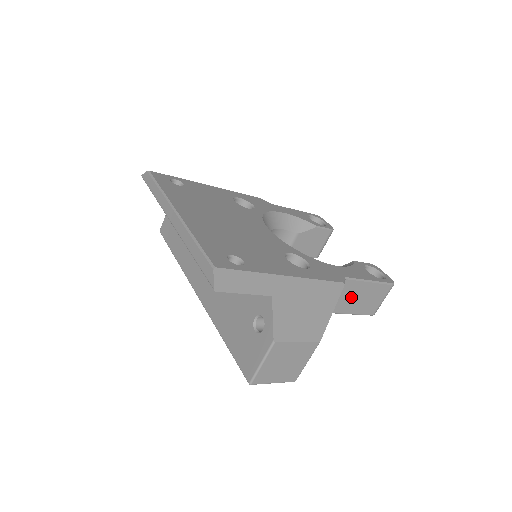
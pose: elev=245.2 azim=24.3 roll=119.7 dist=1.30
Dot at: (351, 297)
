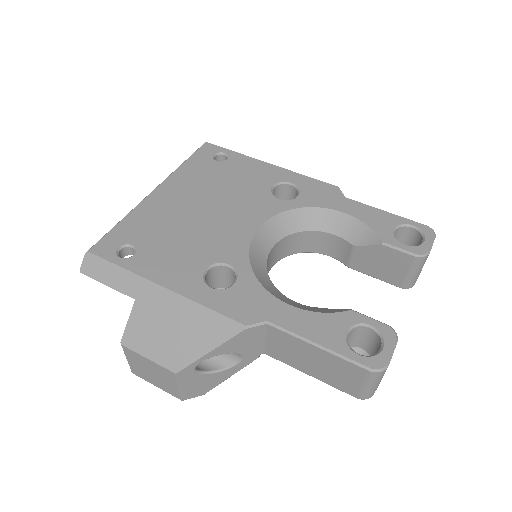
Dot at: (295, 352)
